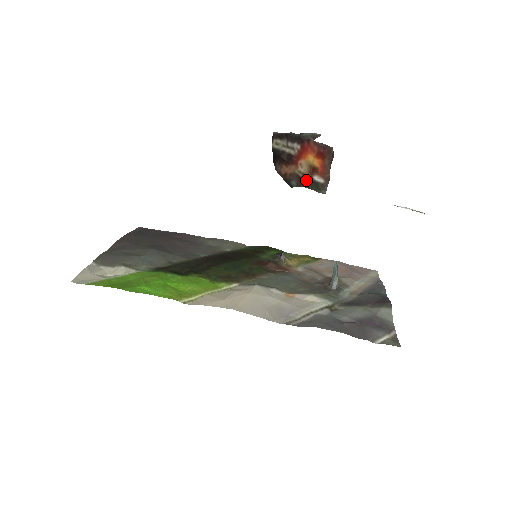
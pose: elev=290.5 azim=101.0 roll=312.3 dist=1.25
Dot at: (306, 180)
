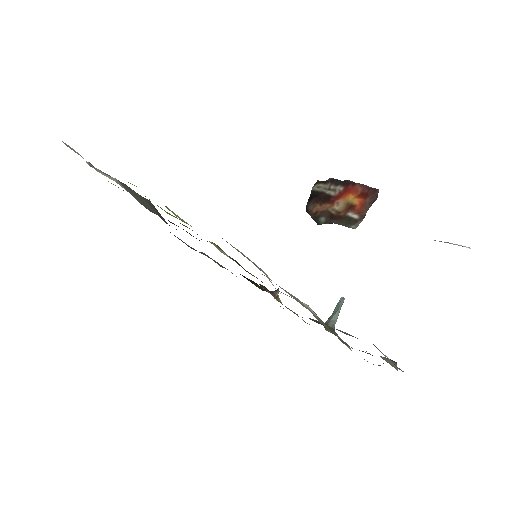
Dot at: (338, 216)
